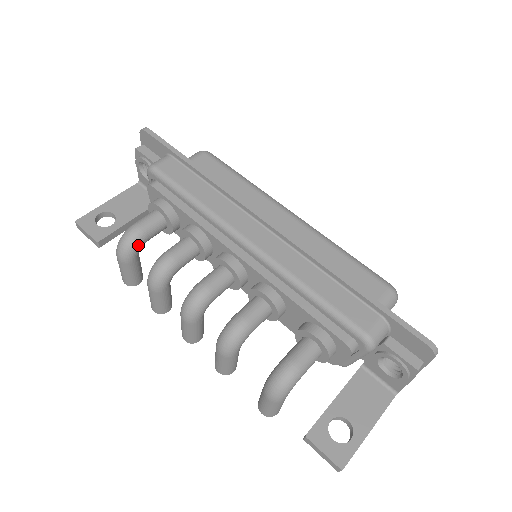
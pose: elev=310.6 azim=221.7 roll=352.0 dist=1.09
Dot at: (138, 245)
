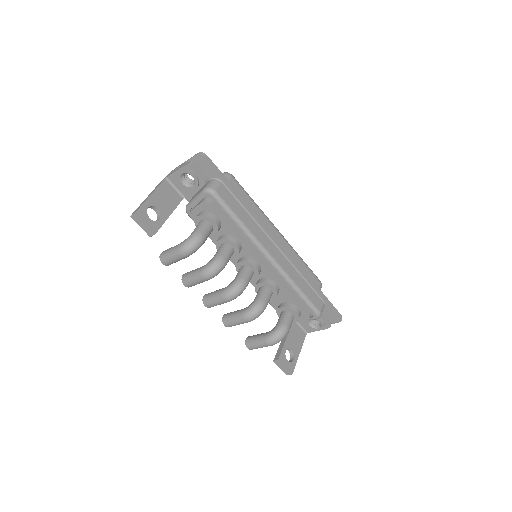
Dot at: occluded
